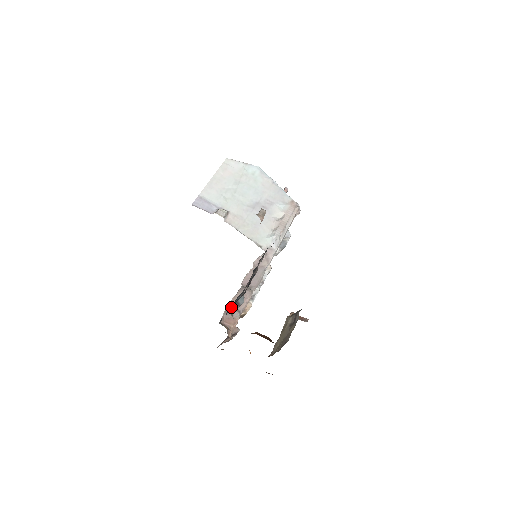
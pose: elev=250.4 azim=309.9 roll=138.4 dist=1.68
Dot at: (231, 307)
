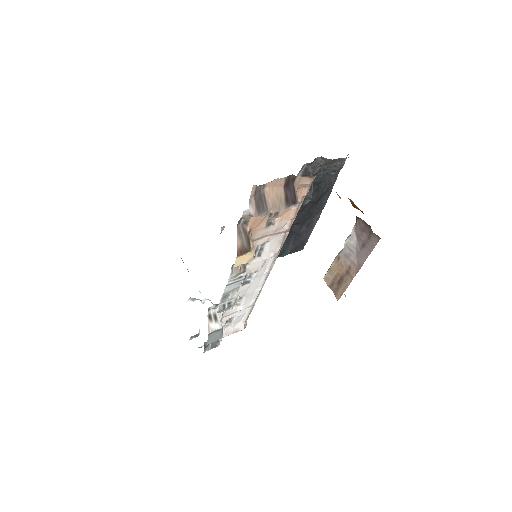
Dot at: occluded
